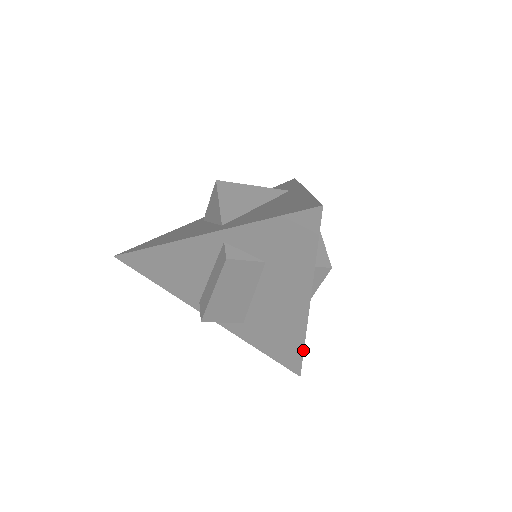
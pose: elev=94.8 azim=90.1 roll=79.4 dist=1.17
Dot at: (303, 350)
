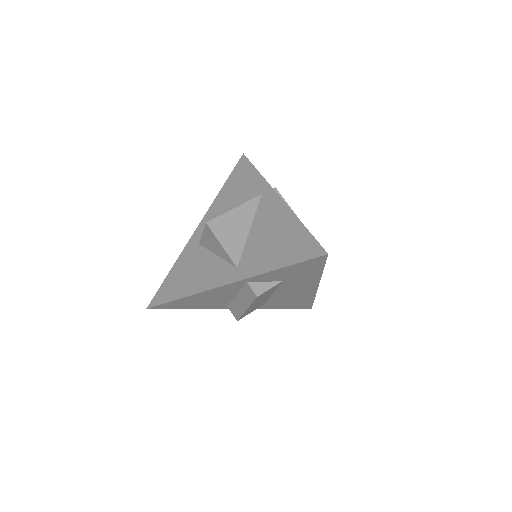
Dot at: occluded
